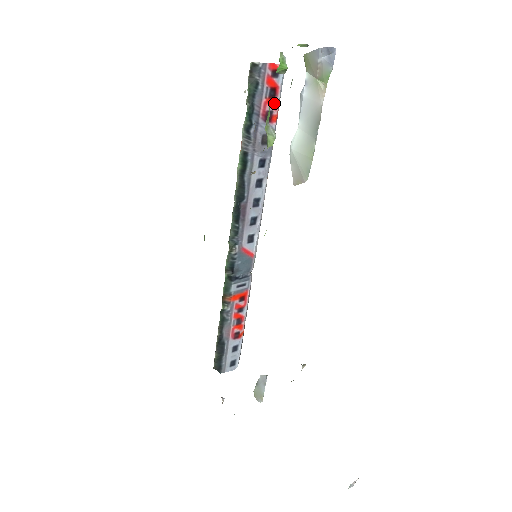
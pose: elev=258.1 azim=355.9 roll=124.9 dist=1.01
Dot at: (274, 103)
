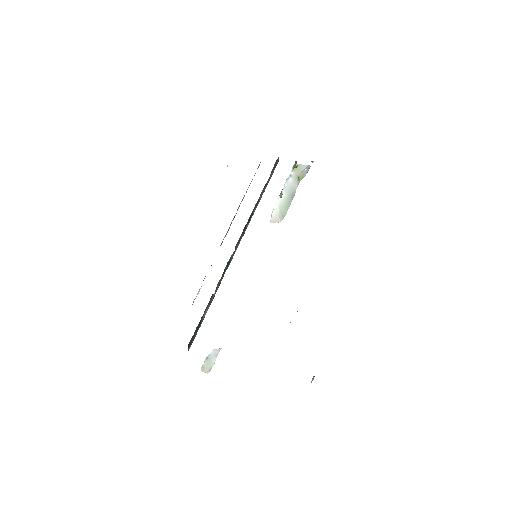
Dot at: occluded
